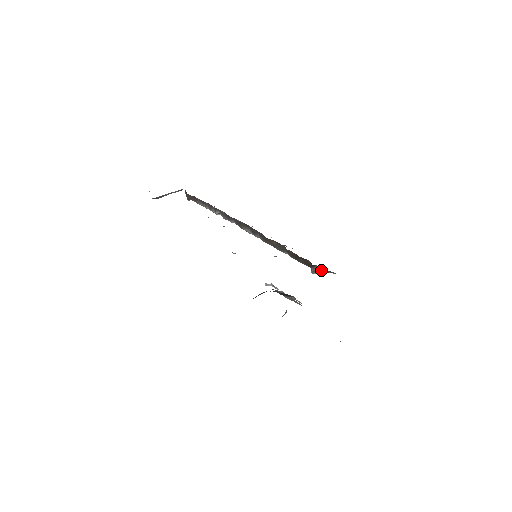
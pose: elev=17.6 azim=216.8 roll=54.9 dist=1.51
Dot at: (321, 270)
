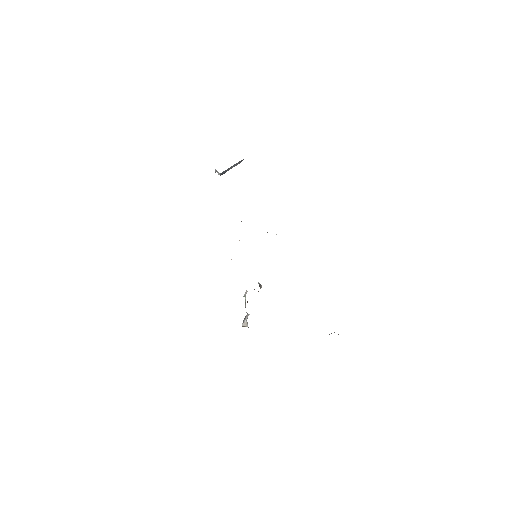
Dot at: occluded
